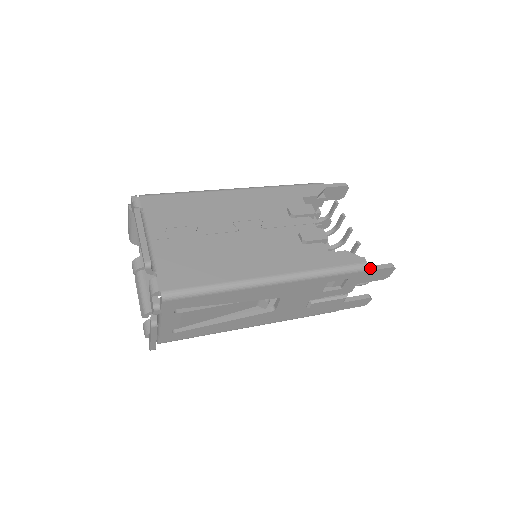
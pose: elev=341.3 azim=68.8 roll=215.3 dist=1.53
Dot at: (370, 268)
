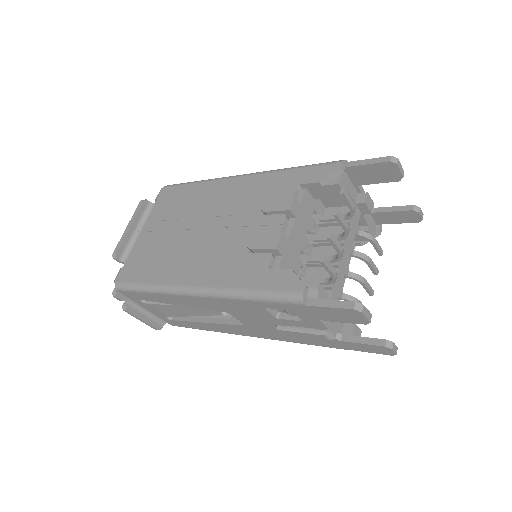
Dot at: (315, 302)
